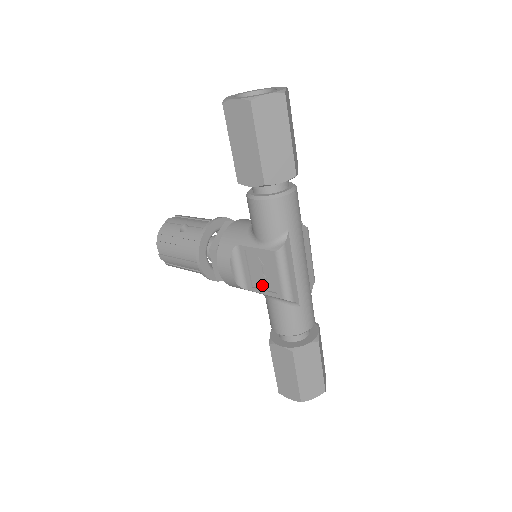
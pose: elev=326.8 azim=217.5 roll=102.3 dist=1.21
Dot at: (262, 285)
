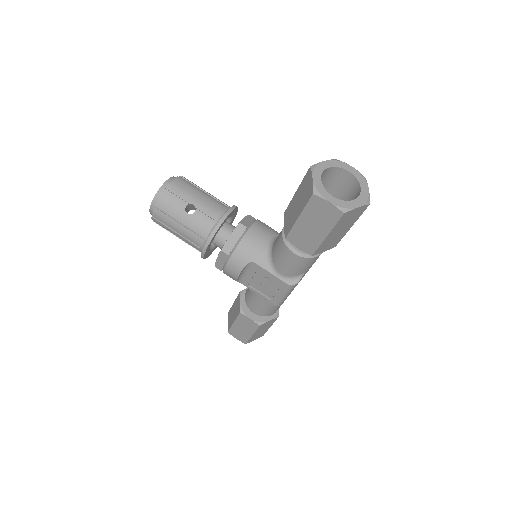
Dot at: (259, 289)
